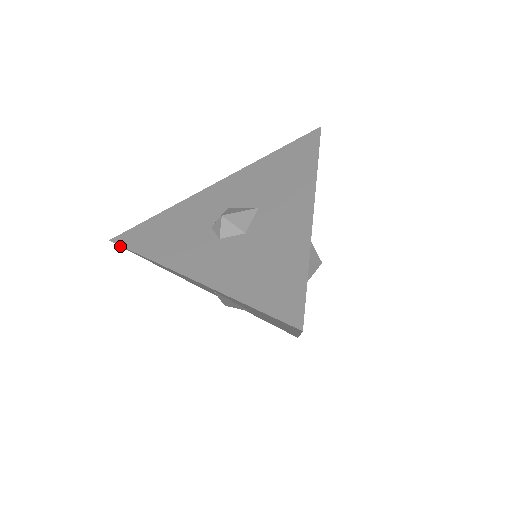
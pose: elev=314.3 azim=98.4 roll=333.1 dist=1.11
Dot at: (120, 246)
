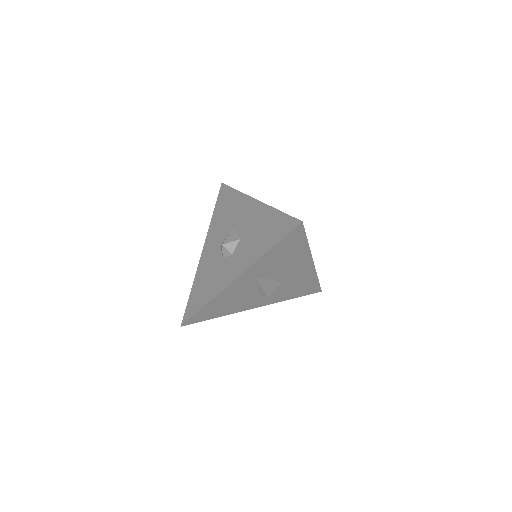
Dot at: (189, 324)
